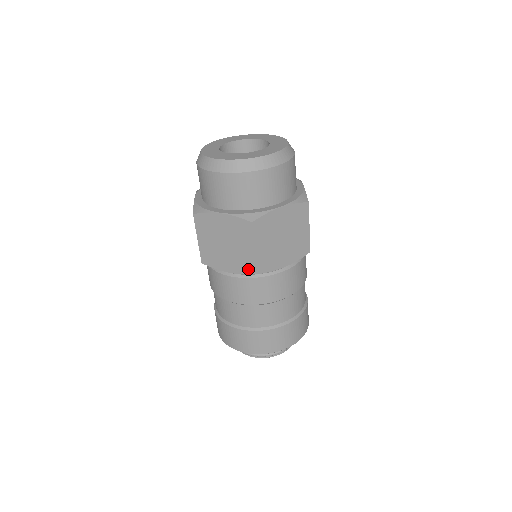
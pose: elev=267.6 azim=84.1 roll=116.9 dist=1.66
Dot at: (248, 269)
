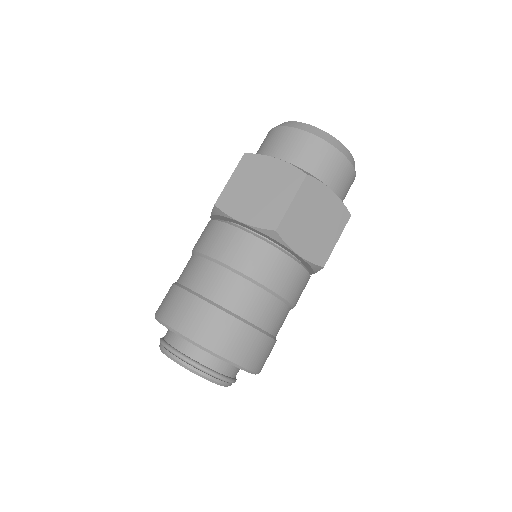
Dot at: (268, 223)
